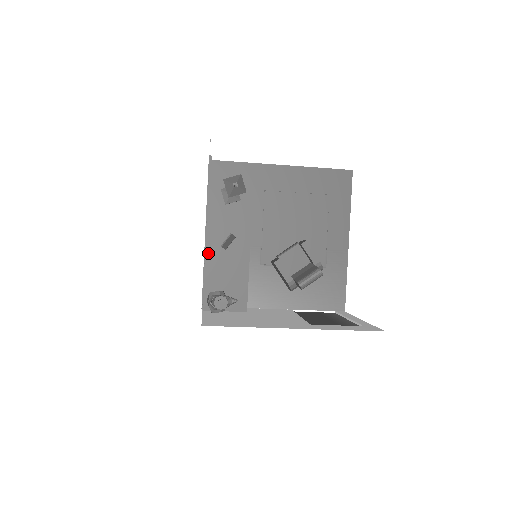
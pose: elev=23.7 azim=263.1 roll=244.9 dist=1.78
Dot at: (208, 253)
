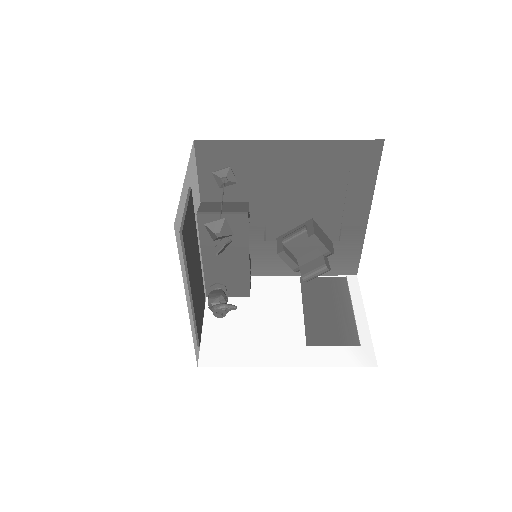
Dot at: (204, 254)
